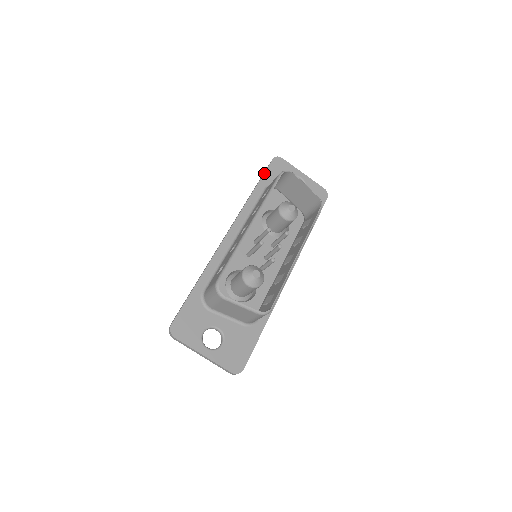
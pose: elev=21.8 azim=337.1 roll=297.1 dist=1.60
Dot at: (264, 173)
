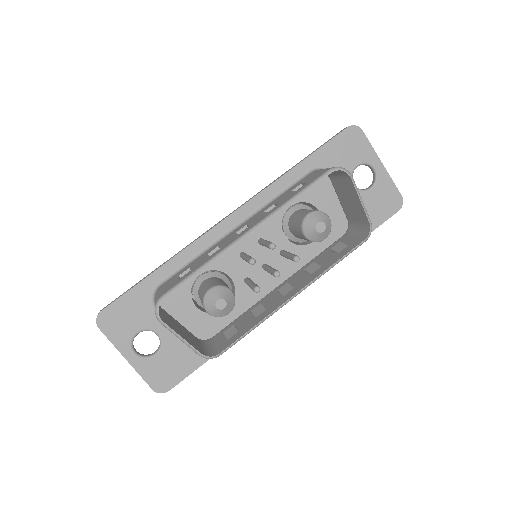
Dot at: (322, 146)
